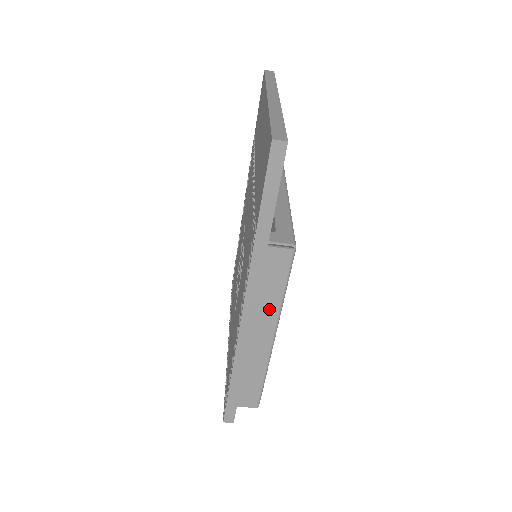
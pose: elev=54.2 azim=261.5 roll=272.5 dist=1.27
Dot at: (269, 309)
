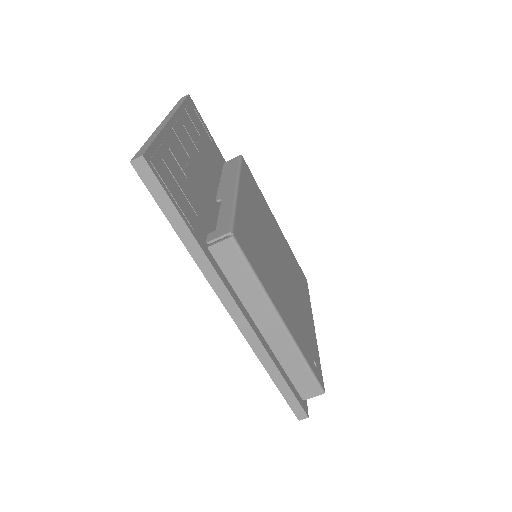
Dot at: (255, 299)
